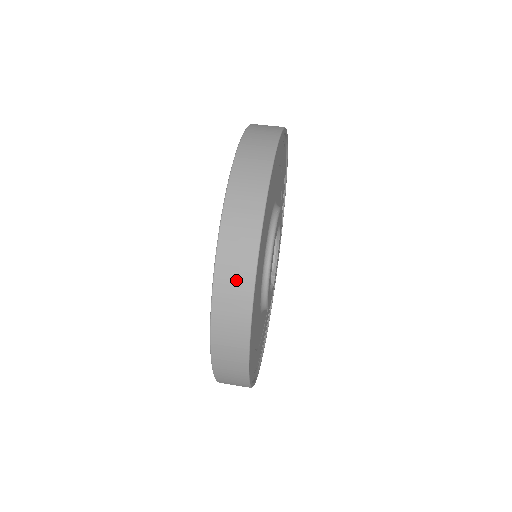
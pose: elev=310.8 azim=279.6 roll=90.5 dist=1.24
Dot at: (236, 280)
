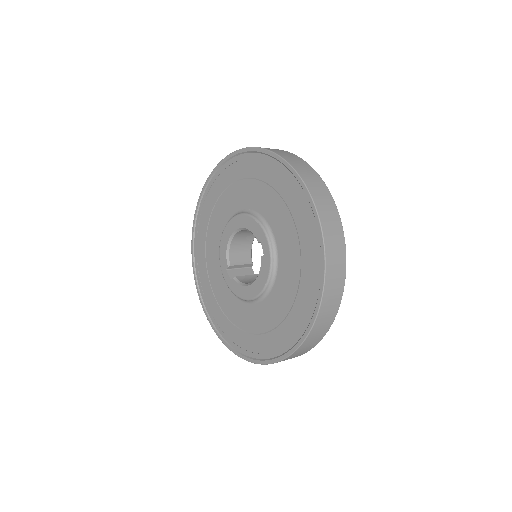
Dot at: (335, 288)
